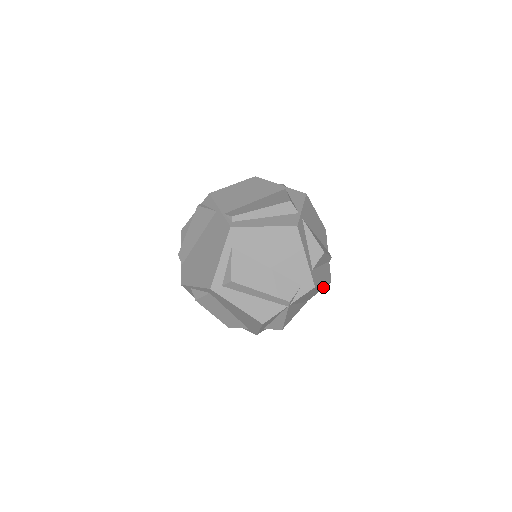
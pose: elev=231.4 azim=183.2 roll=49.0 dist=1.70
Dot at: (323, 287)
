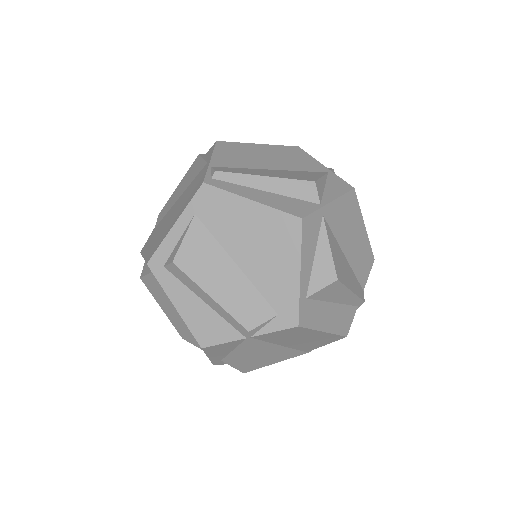
Dot at: (331, 339)
